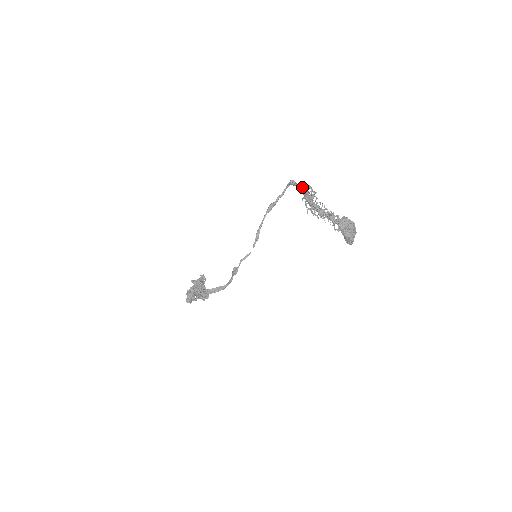
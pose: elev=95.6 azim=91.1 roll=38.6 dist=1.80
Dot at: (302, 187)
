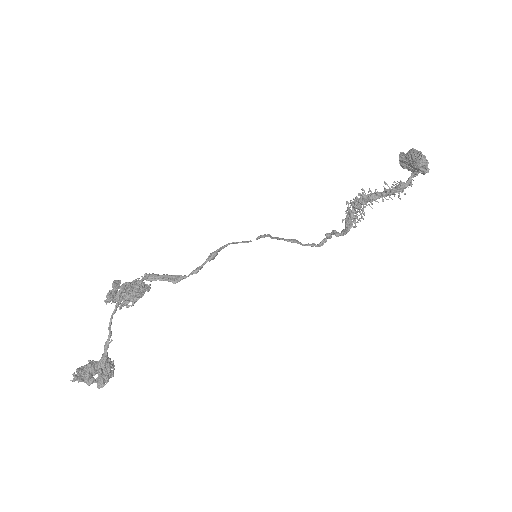
Dot at: (342, 230)
